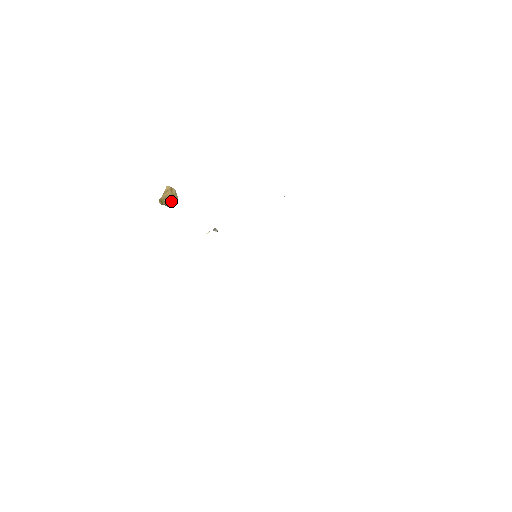
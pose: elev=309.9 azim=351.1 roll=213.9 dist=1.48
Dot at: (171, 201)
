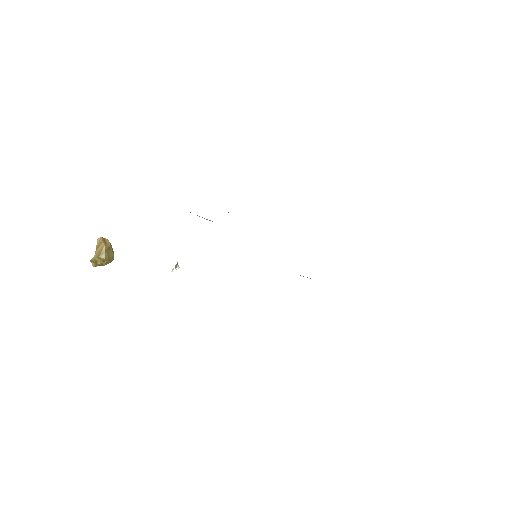
Dot at: (108, 256)
